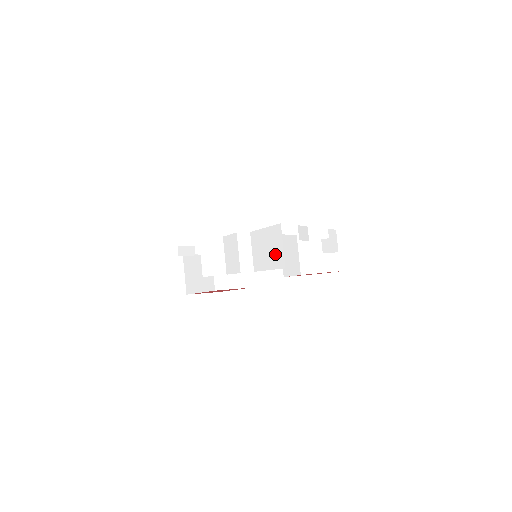
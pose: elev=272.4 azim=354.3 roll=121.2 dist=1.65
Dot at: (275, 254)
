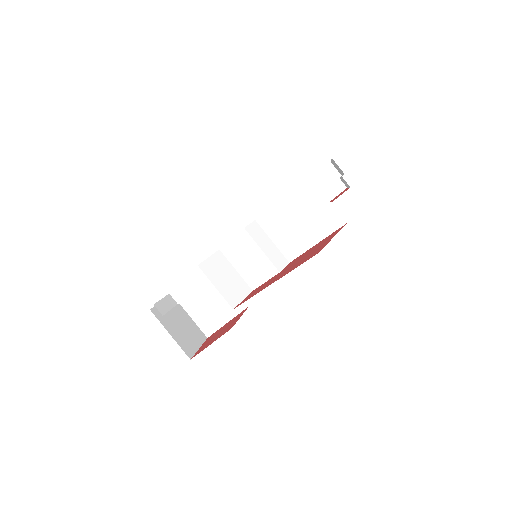
Dot at: (318, 218)
